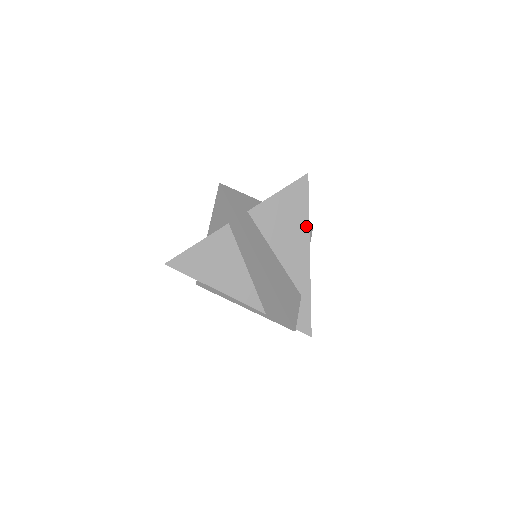
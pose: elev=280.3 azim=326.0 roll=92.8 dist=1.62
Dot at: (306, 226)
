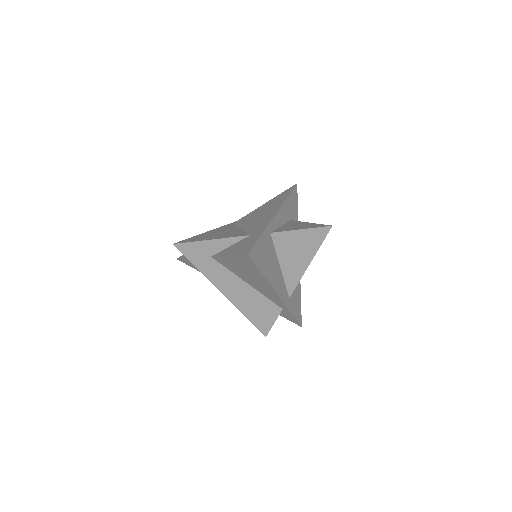
Dot at: (266, 281)
